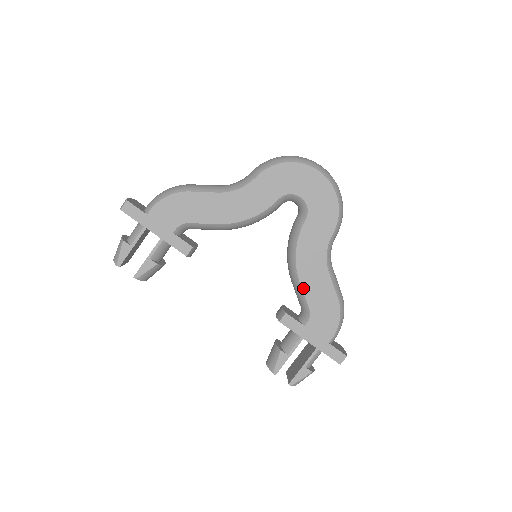
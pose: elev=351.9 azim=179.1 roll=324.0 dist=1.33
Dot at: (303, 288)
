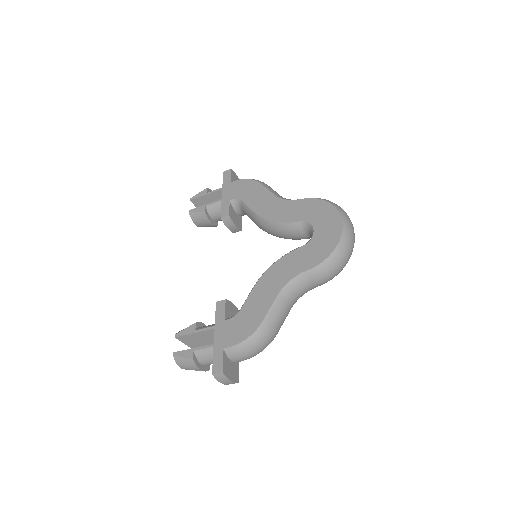
Dot at: (252, 292)
